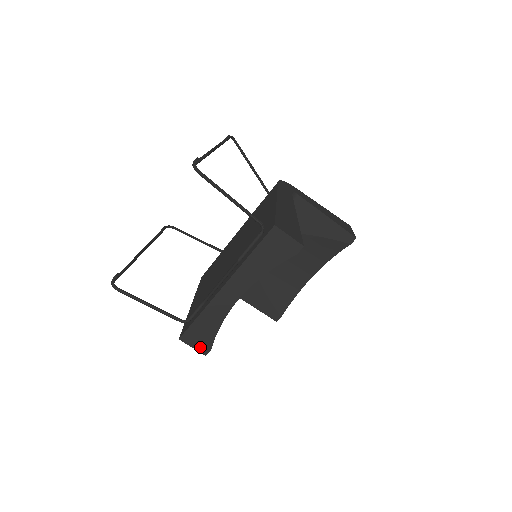
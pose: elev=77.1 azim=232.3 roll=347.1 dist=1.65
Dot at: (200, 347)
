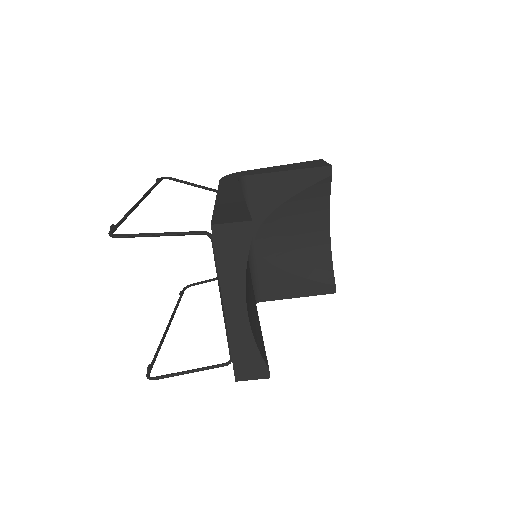
Dot at: (258, 375)
